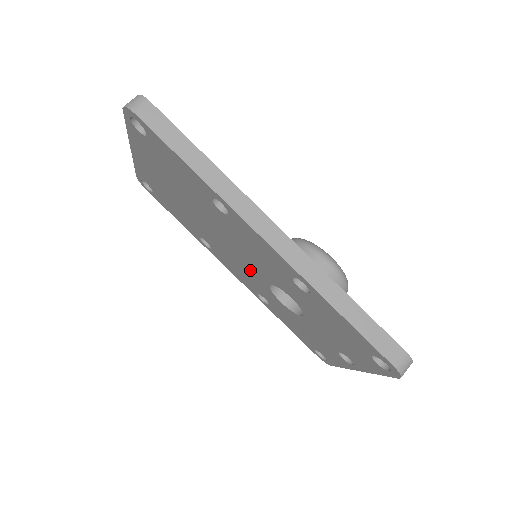
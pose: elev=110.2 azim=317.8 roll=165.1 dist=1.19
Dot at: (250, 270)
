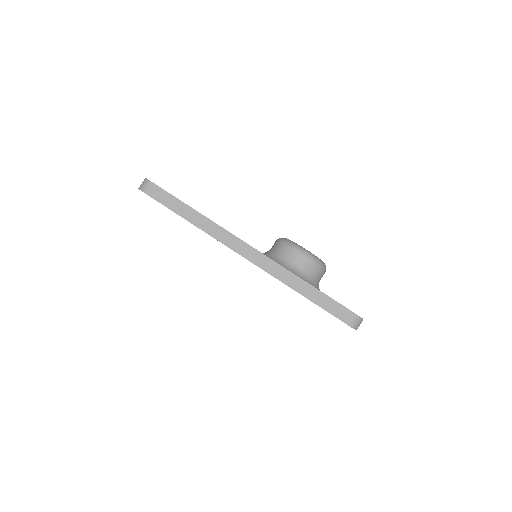
Dot at: occluded
